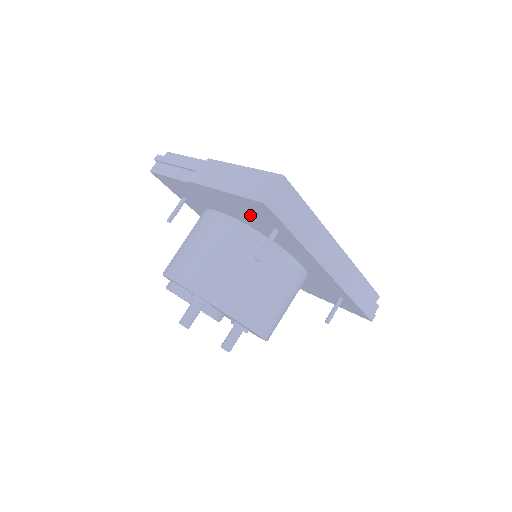
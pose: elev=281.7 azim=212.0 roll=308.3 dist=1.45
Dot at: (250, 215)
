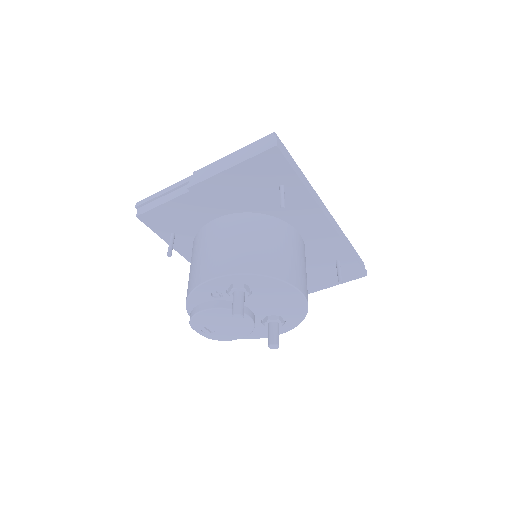
Dot at: (255, 187)
